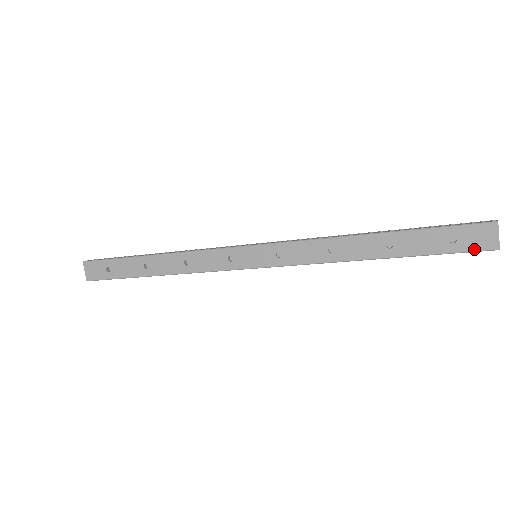
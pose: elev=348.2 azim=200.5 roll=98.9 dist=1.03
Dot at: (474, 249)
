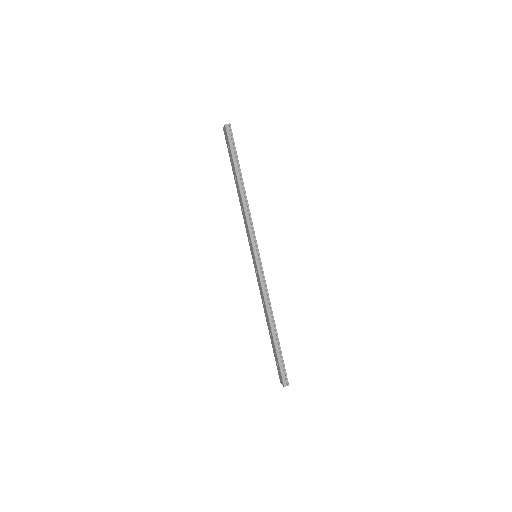
Dot at: (278, 372)
